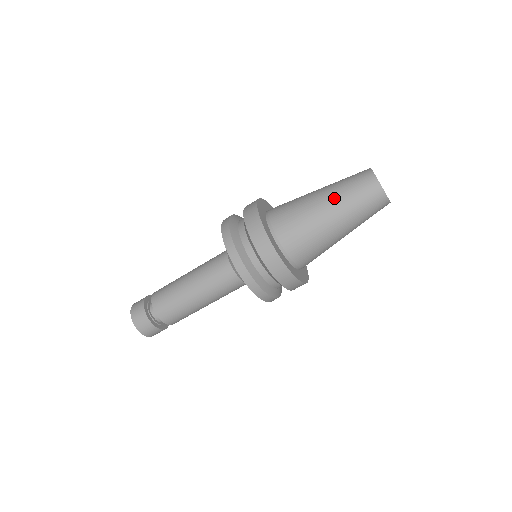
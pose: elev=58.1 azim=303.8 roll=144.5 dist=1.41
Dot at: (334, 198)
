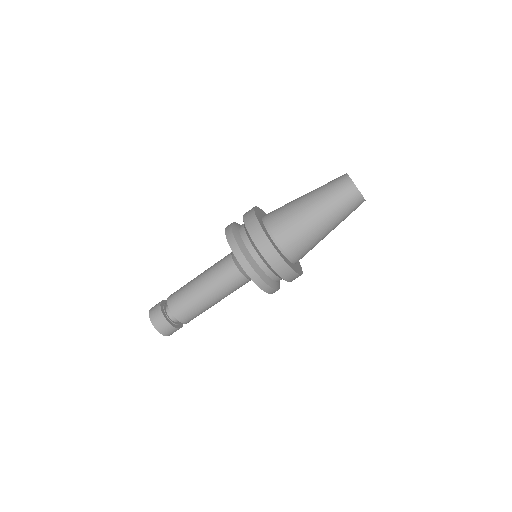
Dot at: (314, 193)
